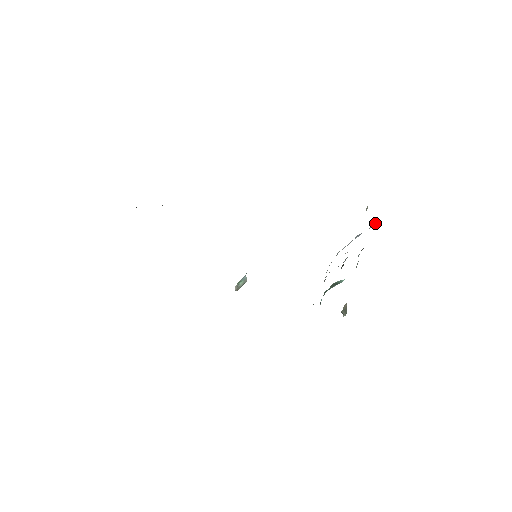
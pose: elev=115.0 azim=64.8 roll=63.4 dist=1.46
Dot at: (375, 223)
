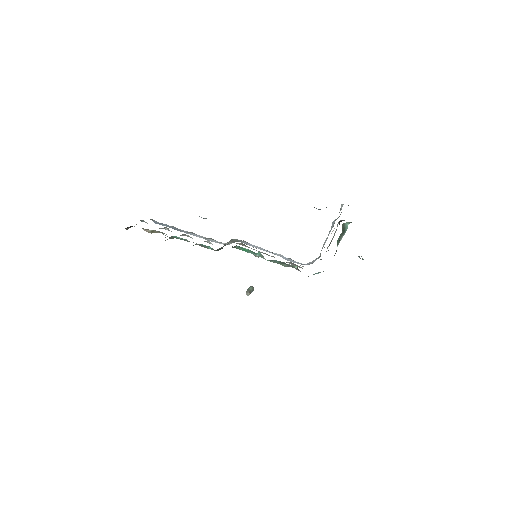
Dot at: (342, 205)
